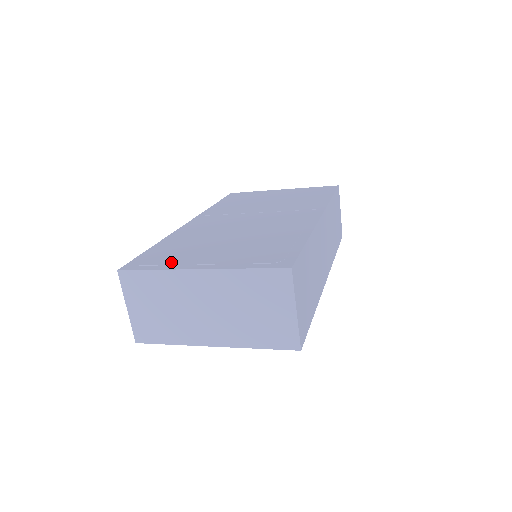
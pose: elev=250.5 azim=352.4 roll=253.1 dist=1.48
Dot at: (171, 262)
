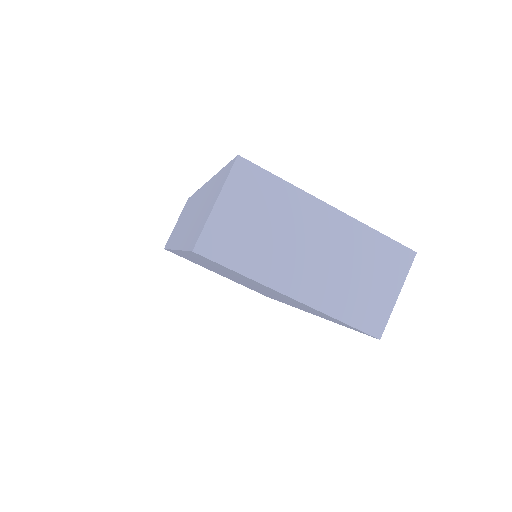
Dot at: occluded
